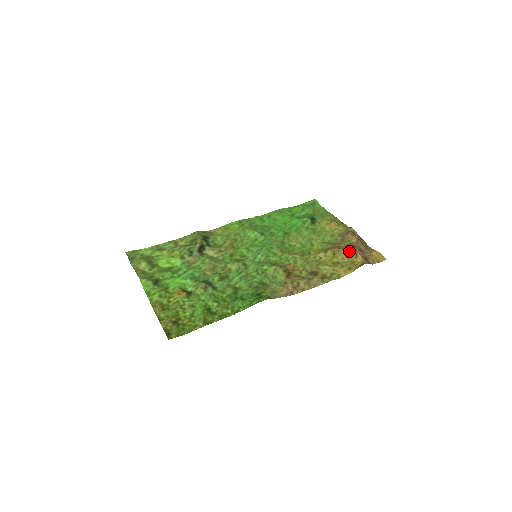
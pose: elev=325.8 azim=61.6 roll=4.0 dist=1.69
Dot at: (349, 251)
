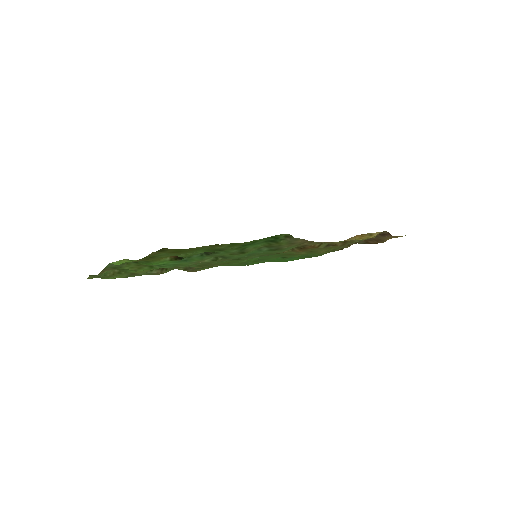
Dot at: (361, 235)
